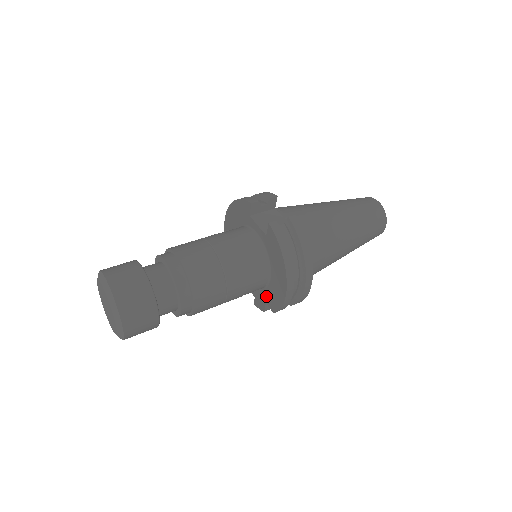
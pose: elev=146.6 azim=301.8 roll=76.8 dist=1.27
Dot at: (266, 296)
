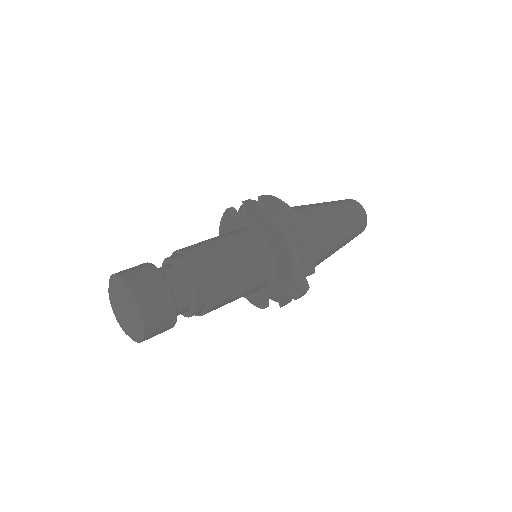
Dot at: (280, 276)
